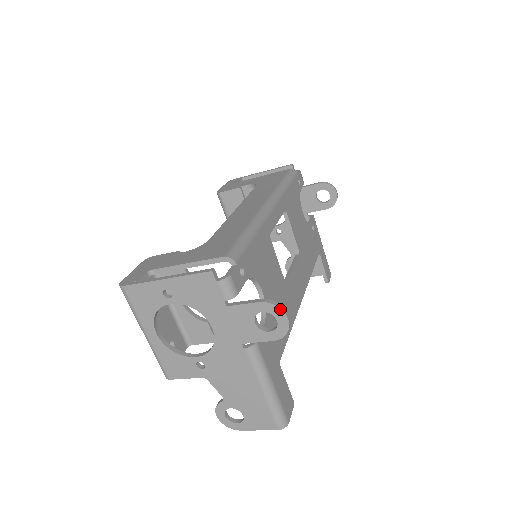
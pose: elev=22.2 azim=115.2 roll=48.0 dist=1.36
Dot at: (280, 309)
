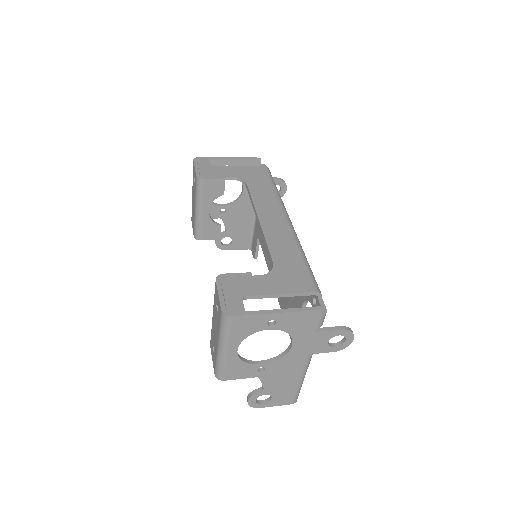
Dot at: (353, 334)
